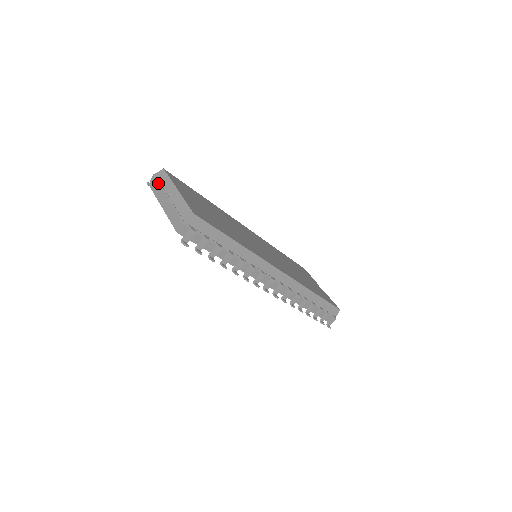
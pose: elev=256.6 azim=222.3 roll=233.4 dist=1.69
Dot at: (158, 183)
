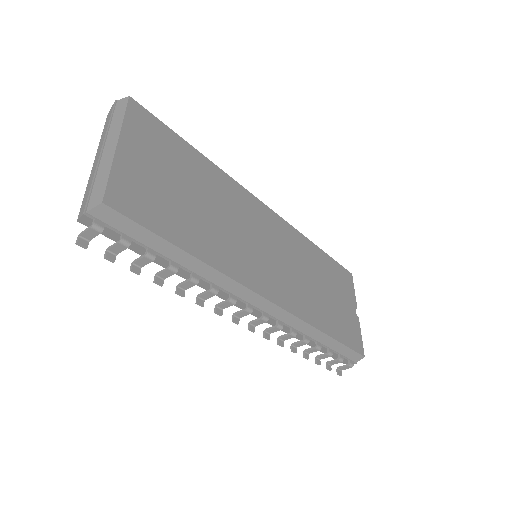
Dot at: (109, 119)
